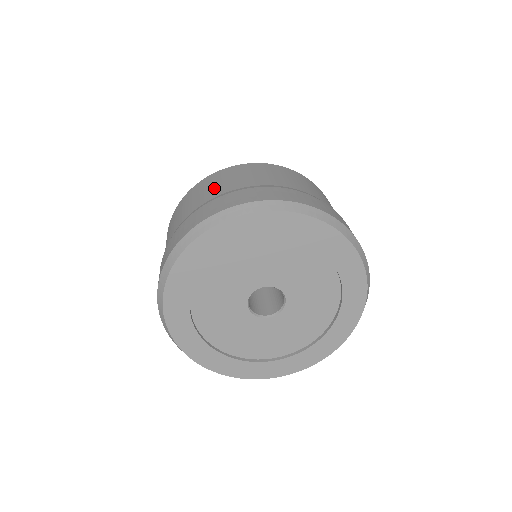
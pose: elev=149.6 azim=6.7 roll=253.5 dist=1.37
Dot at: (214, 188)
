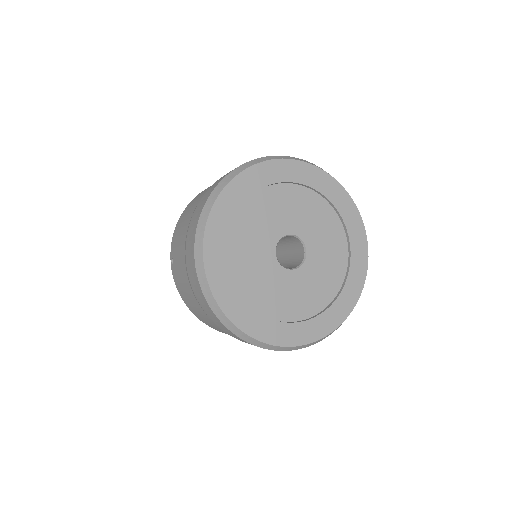
Dot at: occluded
